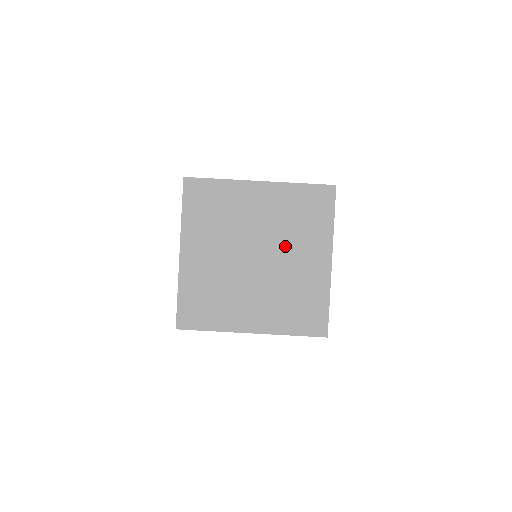
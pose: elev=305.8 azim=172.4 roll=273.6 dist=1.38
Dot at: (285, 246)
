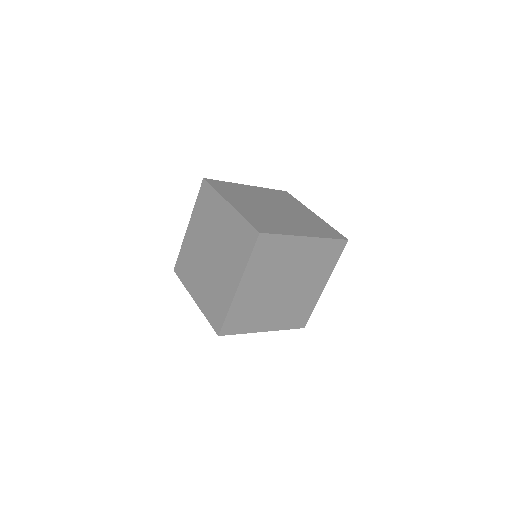
Dot at: (223, 257)
